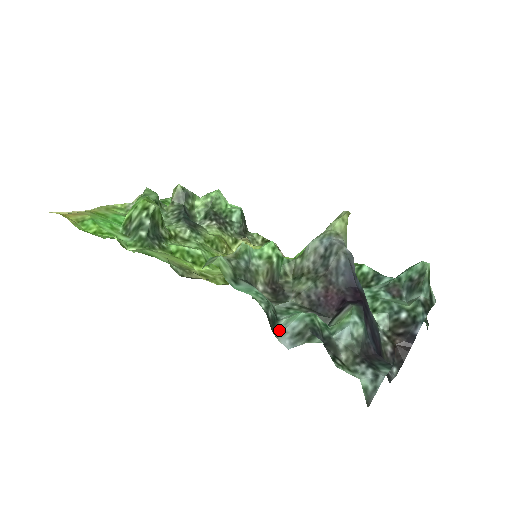
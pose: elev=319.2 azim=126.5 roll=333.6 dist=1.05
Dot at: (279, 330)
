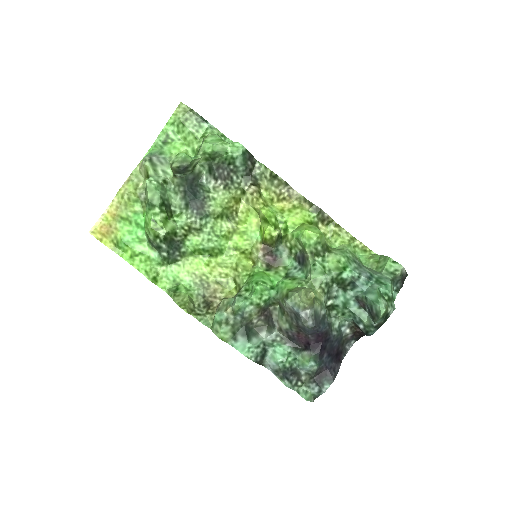
Dot at: (266, 361)
